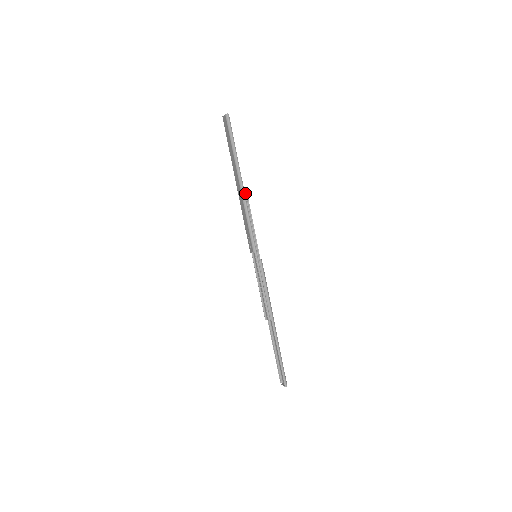
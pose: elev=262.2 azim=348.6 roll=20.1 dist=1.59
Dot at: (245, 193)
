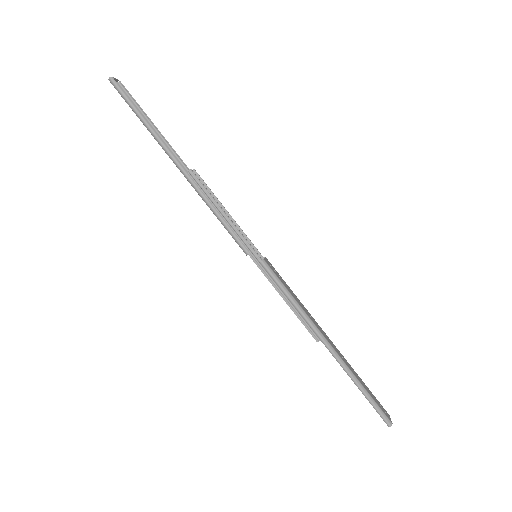
Dot at: (192, 176)
